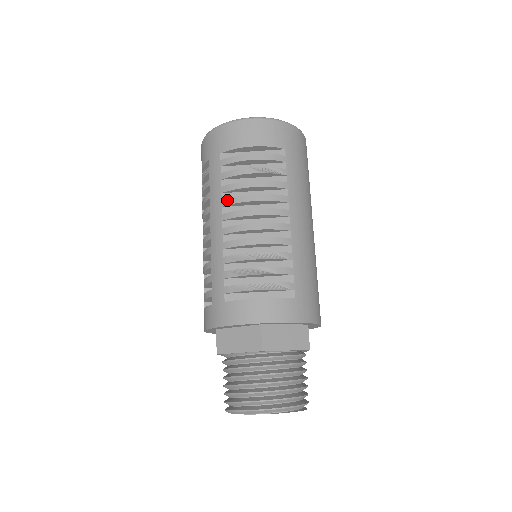
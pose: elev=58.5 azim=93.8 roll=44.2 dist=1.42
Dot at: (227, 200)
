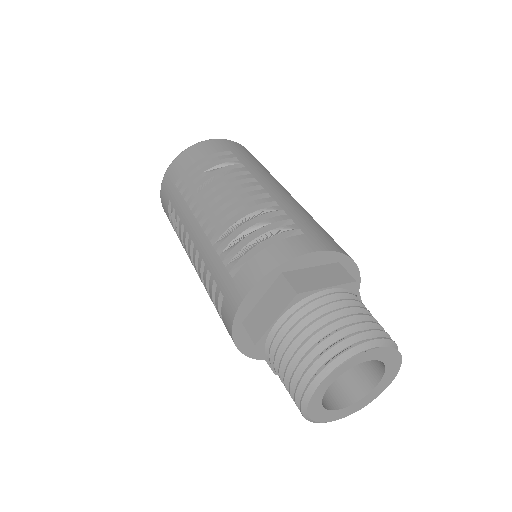
Dot at: (195, 205)
